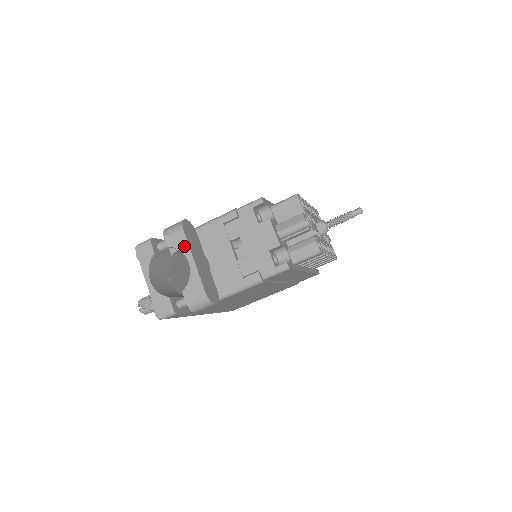
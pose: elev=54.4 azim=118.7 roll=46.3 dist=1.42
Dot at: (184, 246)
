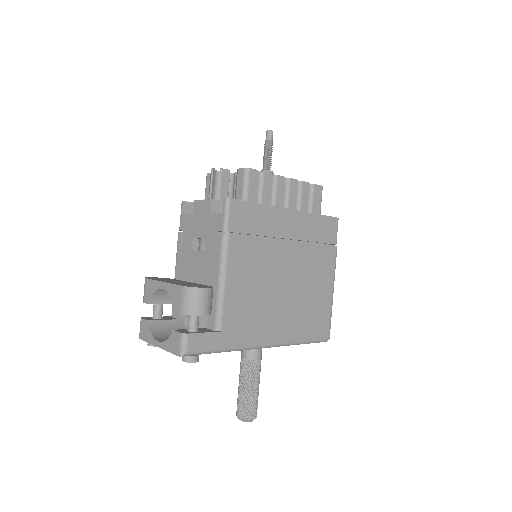
Dot at: (153, 285)
